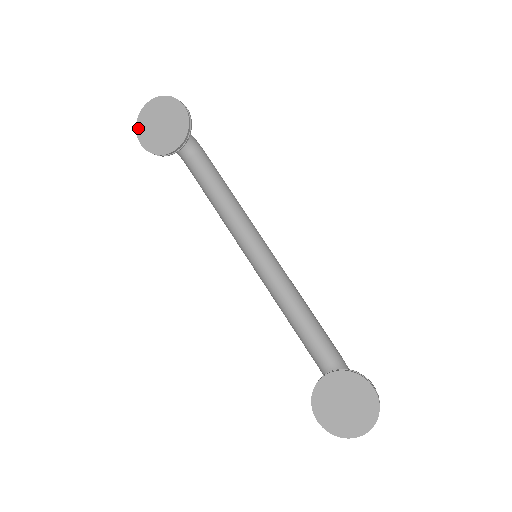
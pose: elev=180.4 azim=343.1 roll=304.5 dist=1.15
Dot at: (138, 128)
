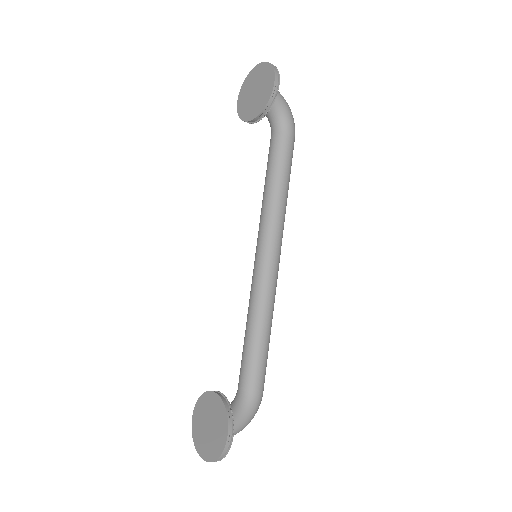
Dot at: (243, 85)
